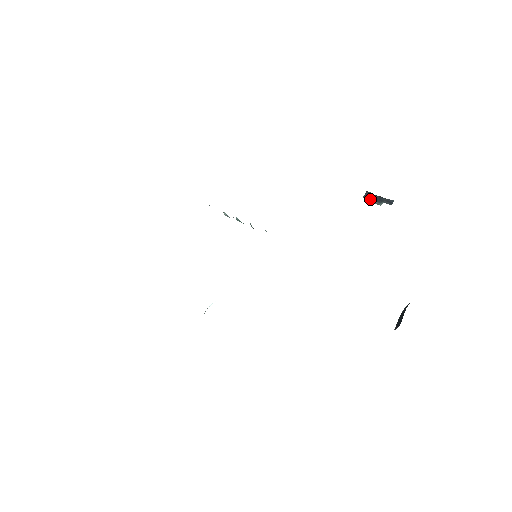
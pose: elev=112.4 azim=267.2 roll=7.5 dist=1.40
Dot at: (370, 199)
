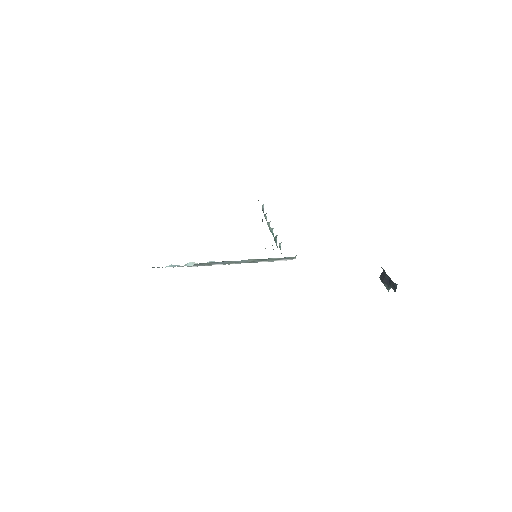
Dot at: (383, 280)
